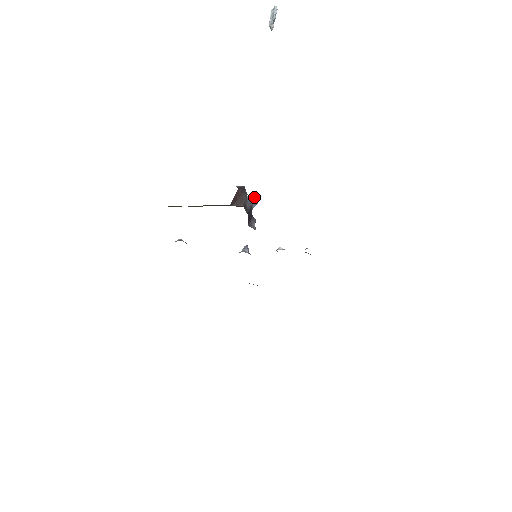
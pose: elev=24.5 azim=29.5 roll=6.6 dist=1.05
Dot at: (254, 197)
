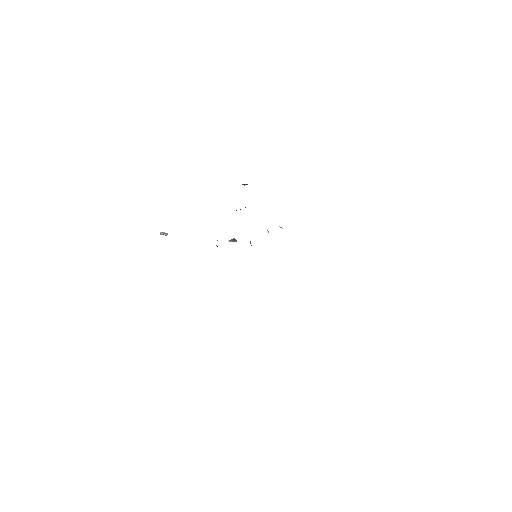
Dot at: (233, 239)
